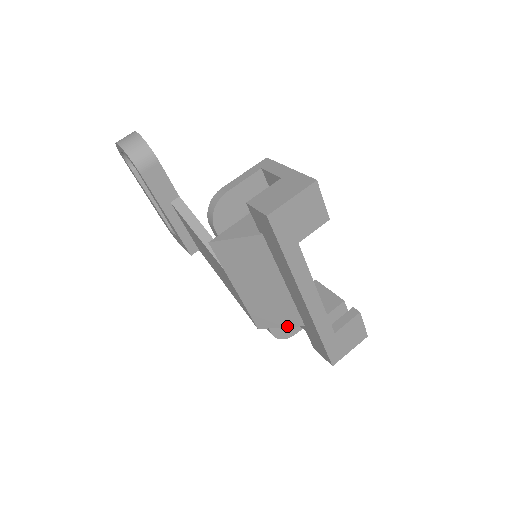
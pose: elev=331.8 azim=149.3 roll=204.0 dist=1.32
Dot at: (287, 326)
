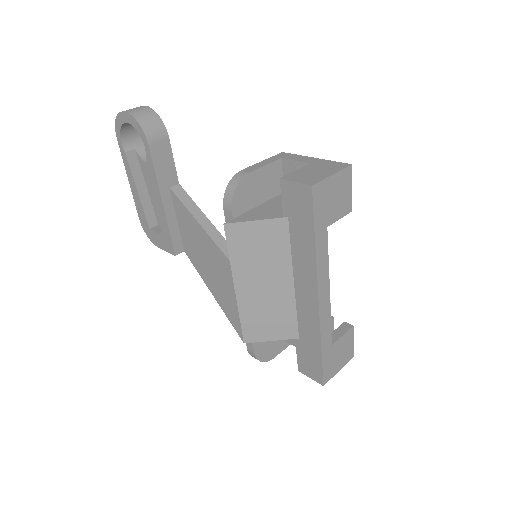
Dot at: (279, 339)
